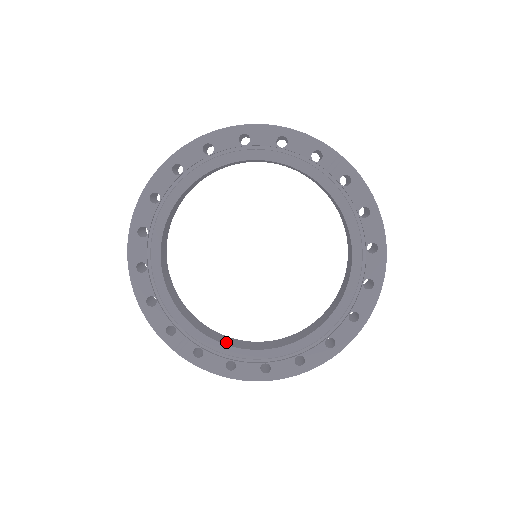
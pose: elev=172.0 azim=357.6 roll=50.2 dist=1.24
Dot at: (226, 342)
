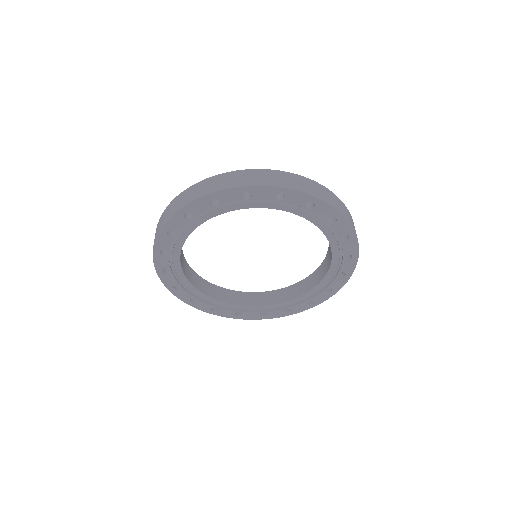
Dot at: (187, 274)
